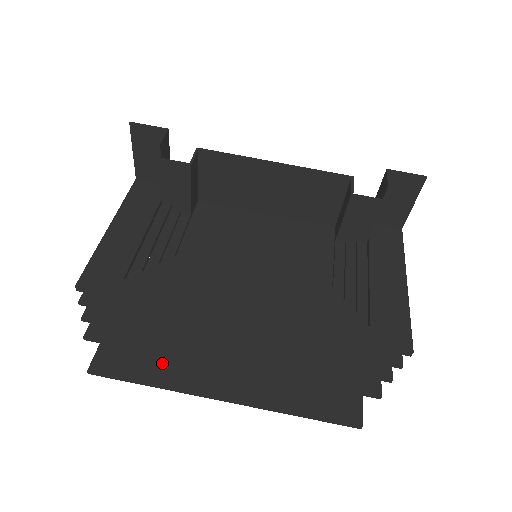
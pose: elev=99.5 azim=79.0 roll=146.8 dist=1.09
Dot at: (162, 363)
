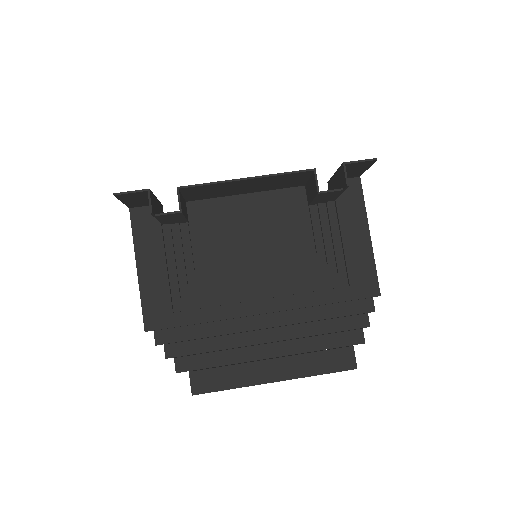
Dot at: (232, 374)
